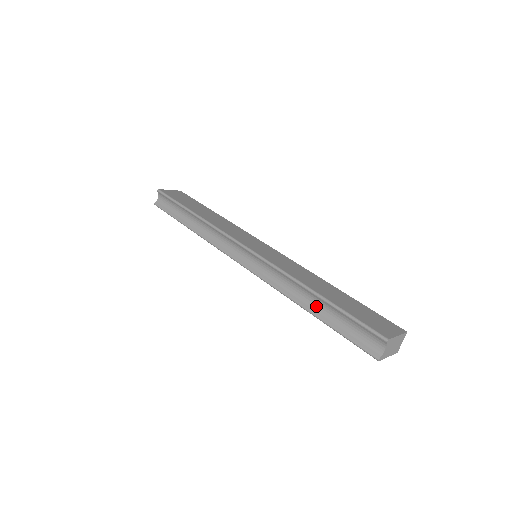
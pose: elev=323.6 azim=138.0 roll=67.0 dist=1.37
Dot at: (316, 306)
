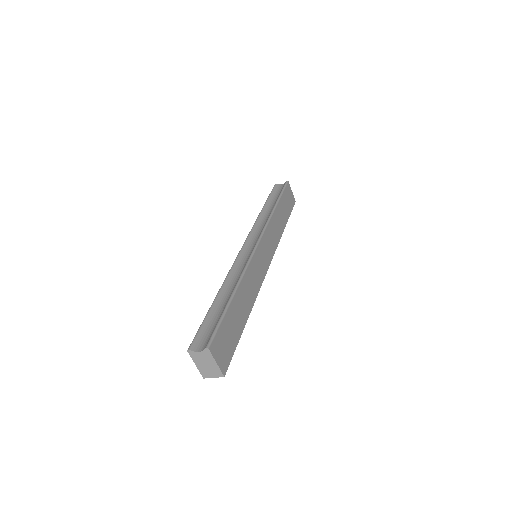
Dot at: (224, 298)
